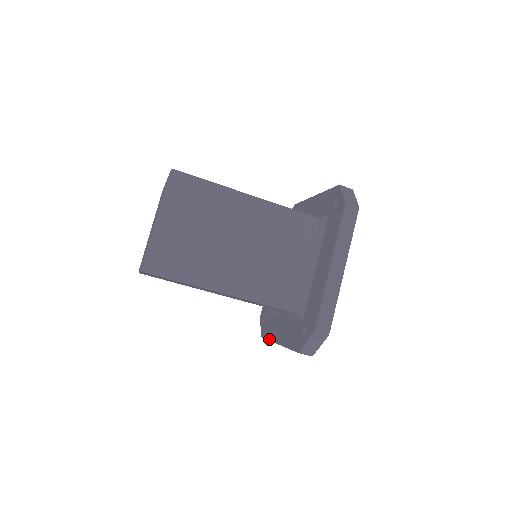
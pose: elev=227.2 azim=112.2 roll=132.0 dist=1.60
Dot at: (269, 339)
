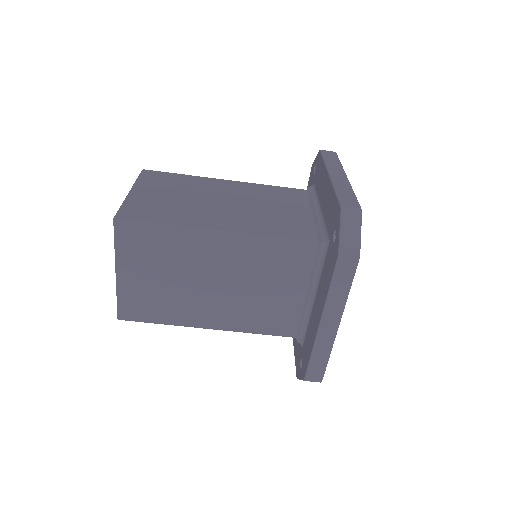
Dot at: occluded
